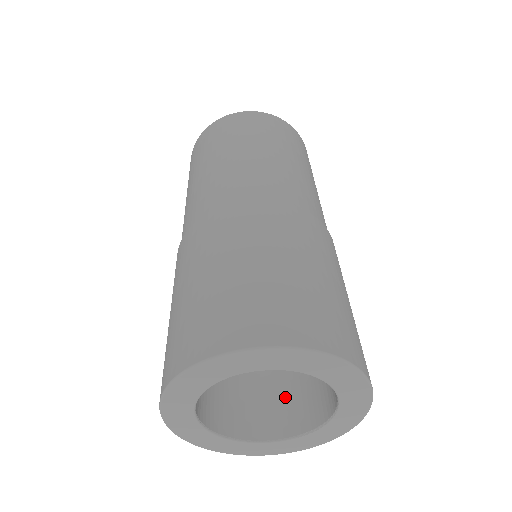
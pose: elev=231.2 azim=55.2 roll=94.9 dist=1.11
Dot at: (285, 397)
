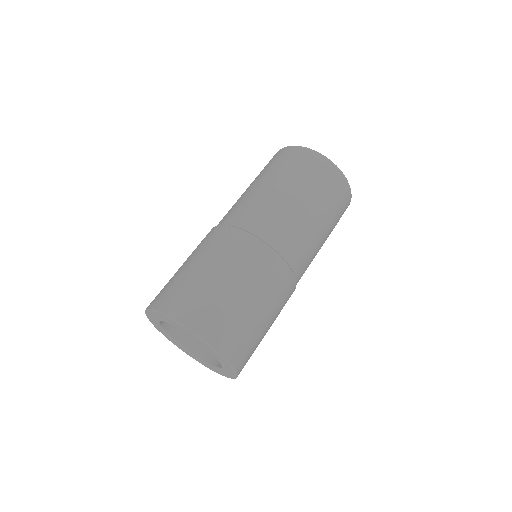
Dot at: occluded
